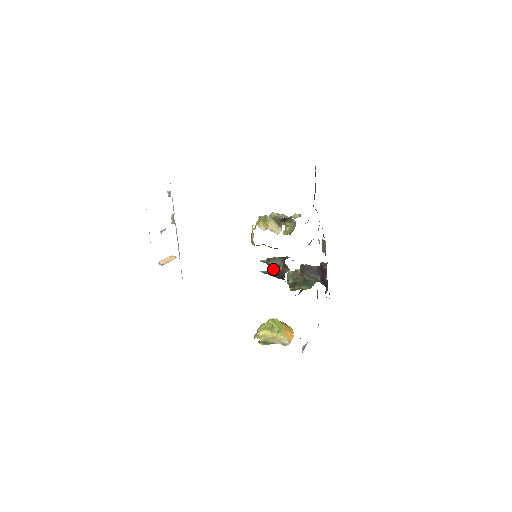
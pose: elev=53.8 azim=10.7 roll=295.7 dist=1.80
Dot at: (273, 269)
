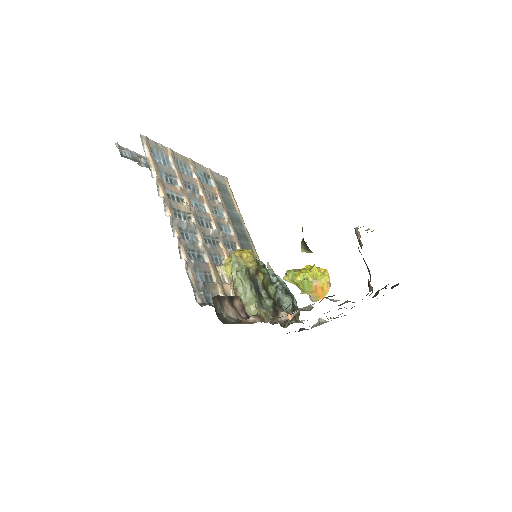
Dot at: occluded
